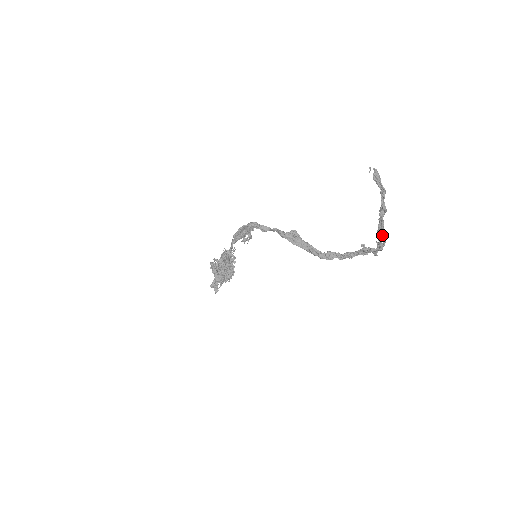
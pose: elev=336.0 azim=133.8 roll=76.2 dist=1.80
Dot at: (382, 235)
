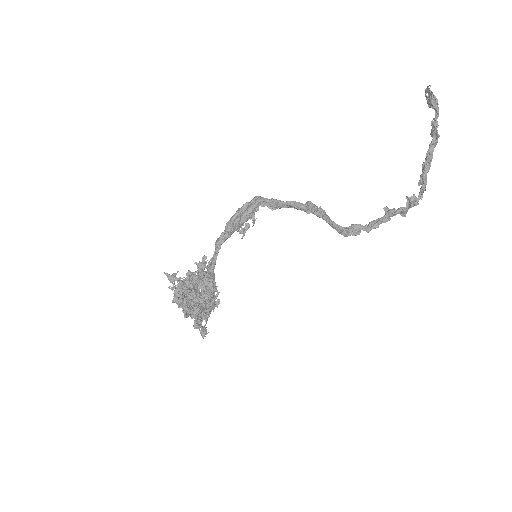
Dot at: (426, 180)
